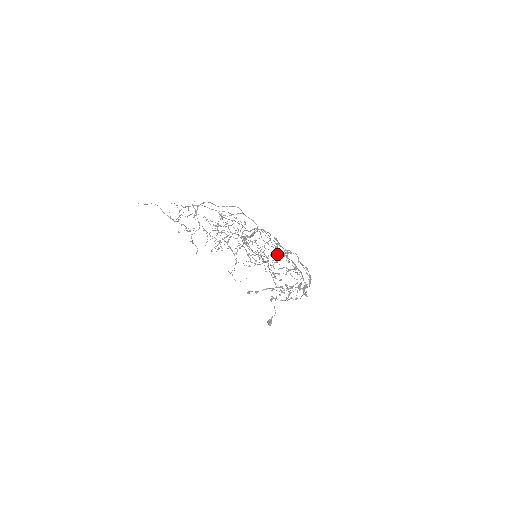
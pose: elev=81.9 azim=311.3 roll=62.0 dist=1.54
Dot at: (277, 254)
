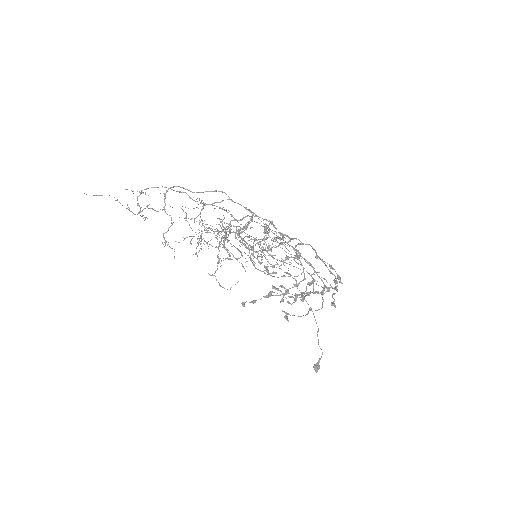
Dot at: (278, 245)
